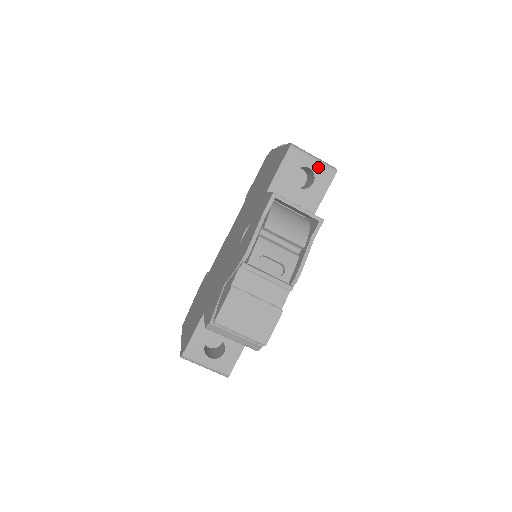
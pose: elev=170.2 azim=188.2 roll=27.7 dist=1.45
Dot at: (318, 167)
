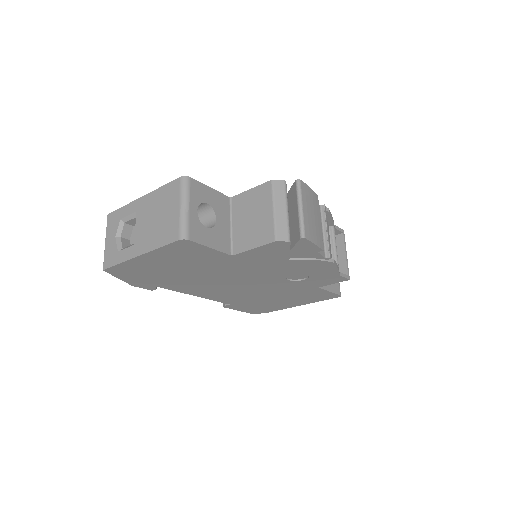
Dot at: occluded
